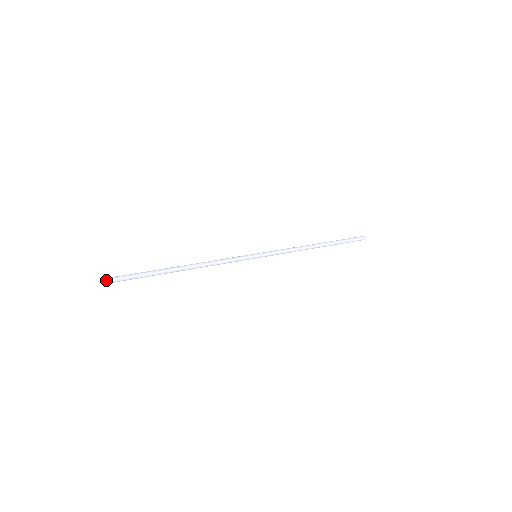
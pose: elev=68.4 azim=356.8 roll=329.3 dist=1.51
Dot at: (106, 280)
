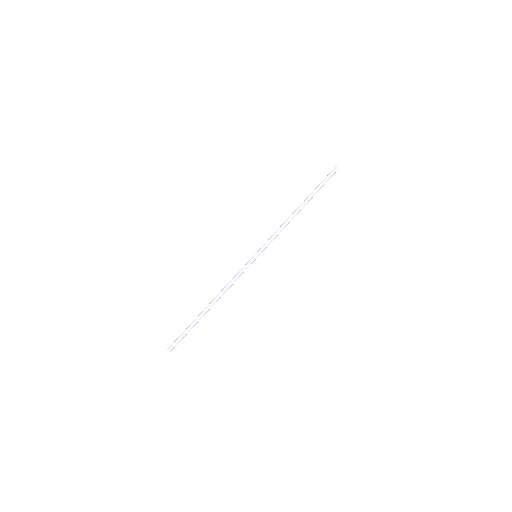
Dot at: (168, 350)
